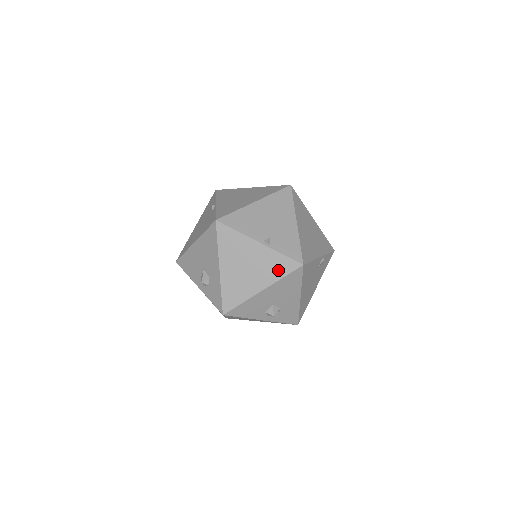
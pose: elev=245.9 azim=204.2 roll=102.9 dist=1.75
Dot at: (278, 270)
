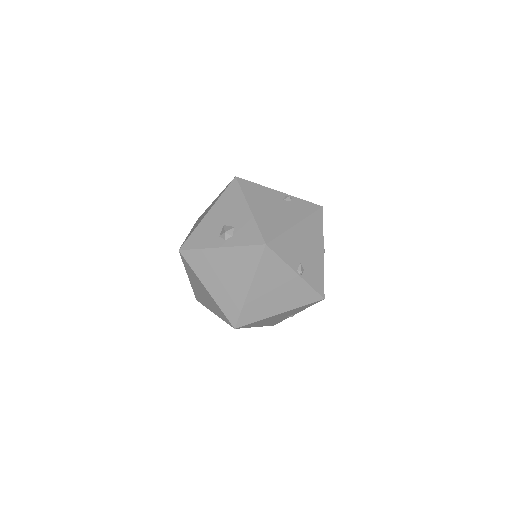
Dot at: occluded
